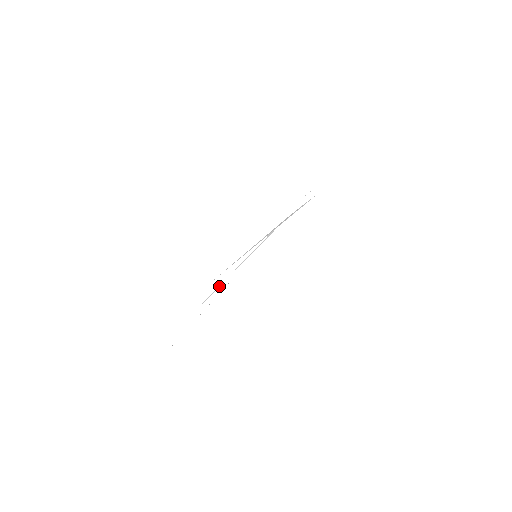
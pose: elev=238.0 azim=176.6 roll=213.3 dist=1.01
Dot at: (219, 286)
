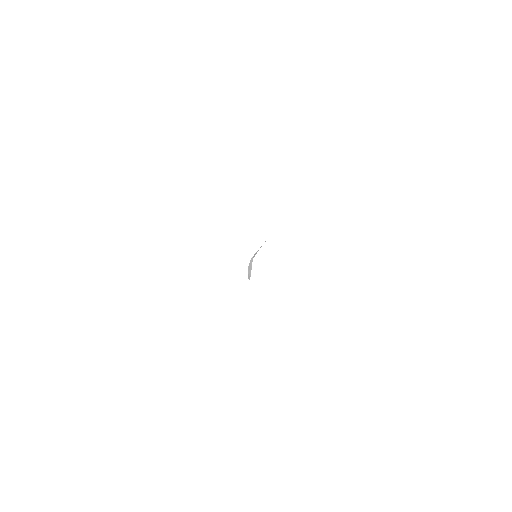
Dot at: occluded
